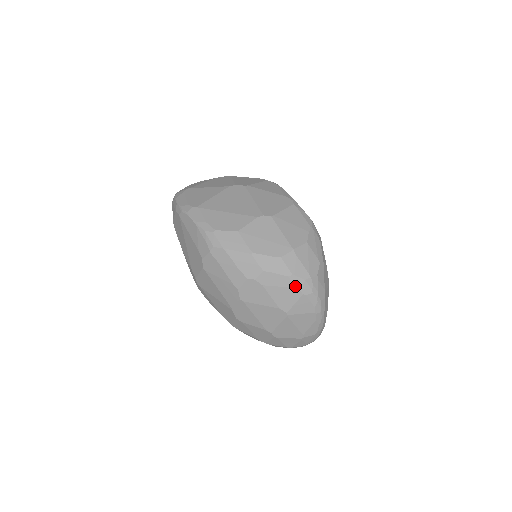
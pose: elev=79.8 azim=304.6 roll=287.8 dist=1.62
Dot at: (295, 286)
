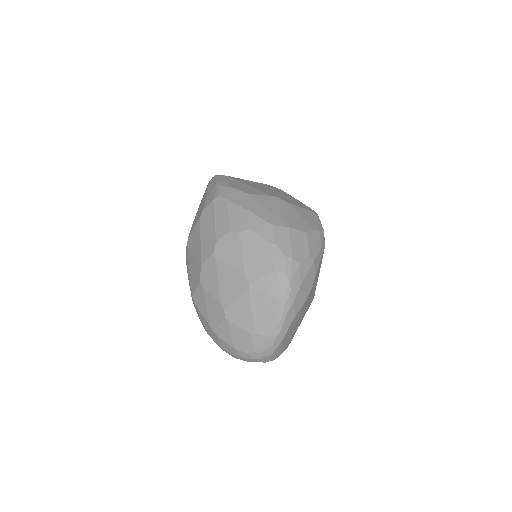
Dot at: (272, 256)
